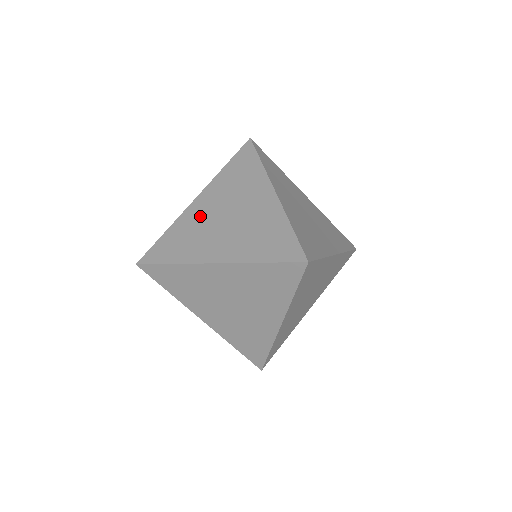
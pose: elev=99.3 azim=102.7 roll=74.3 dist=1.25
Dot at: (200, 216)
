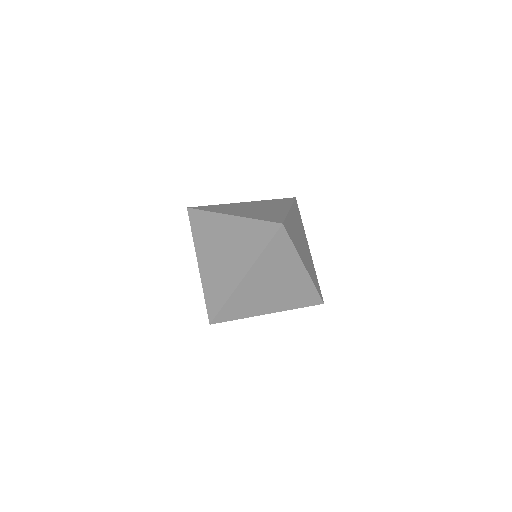
Dot at: (211, 268)
